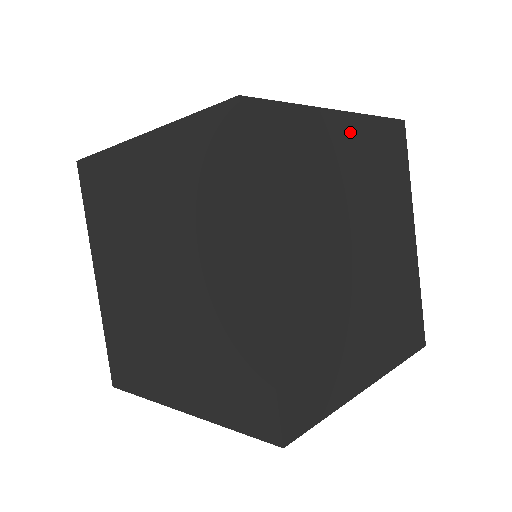
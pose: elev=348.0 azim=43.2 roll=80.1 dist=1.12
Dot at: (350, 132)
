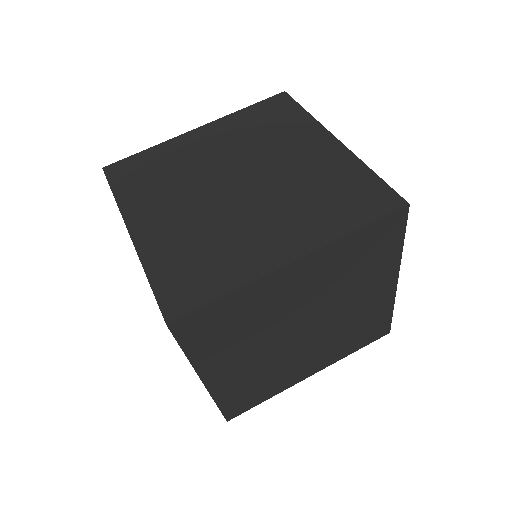
Dot at: (307, 267)
